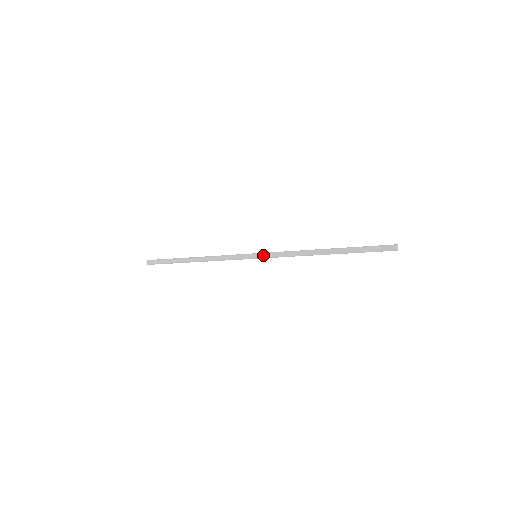
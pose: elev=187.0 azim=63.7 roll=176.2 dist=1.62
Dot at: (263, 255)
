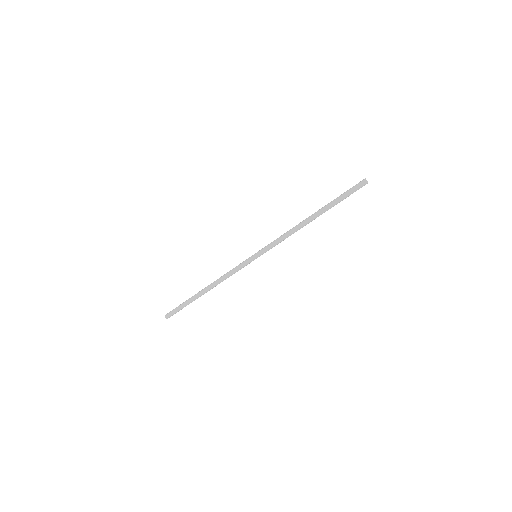
Dot at: (261, 249)
